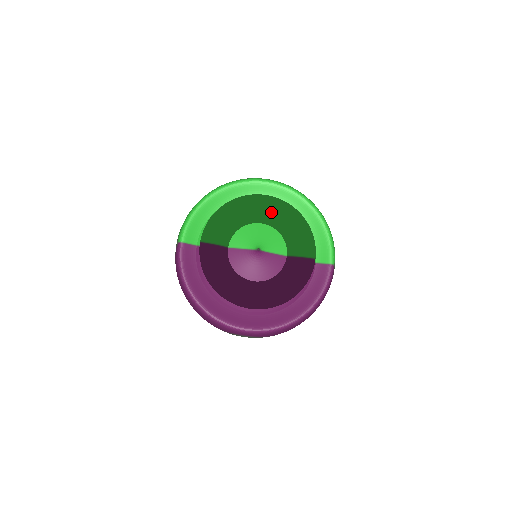
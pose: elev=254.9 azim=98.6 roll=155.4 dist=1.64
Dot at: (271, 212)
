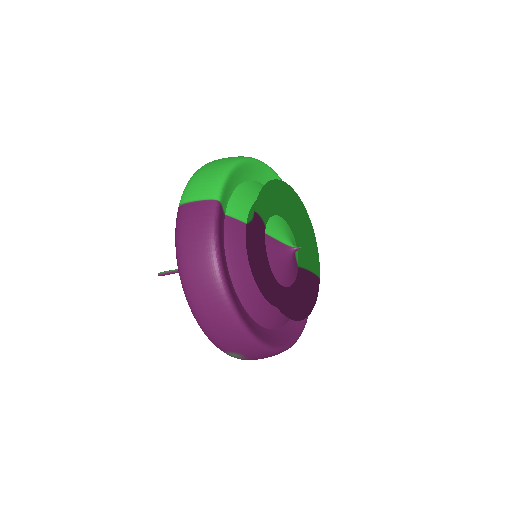
Dot at: (297, 212)
